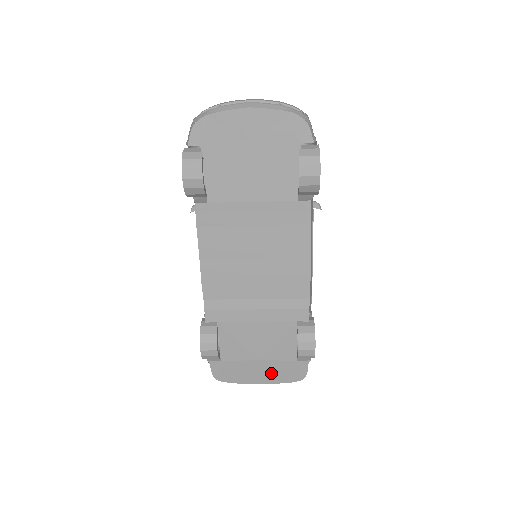
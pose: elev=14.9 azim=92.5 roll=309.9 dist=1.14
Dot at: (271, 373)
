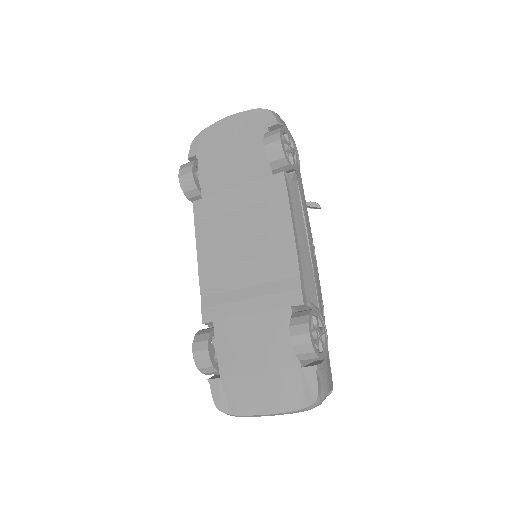
Dot at: (276, 393)
